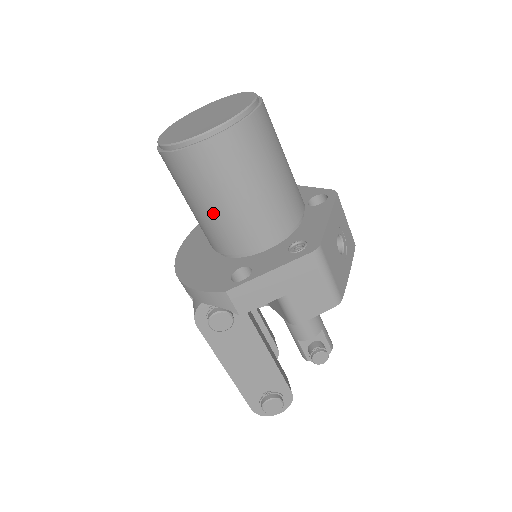
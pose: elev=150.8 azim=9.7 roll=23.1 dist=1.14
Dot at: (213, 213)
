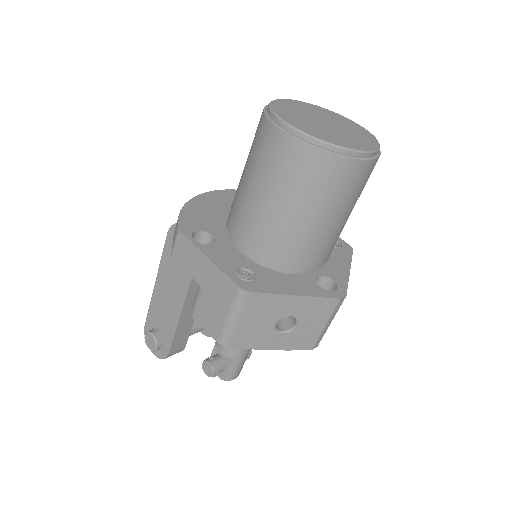
Dot at: (242, 182)
